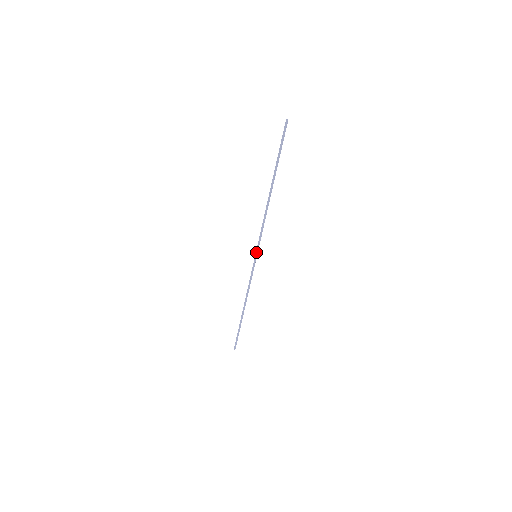
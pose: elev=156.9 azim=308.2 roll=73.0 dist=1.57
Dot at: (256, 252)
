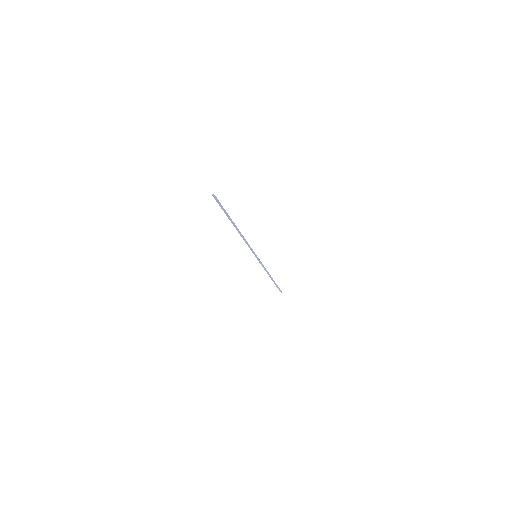
Dot at: (254, 254)
